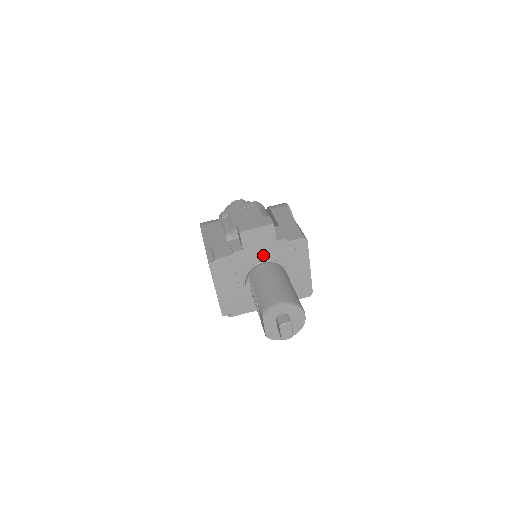
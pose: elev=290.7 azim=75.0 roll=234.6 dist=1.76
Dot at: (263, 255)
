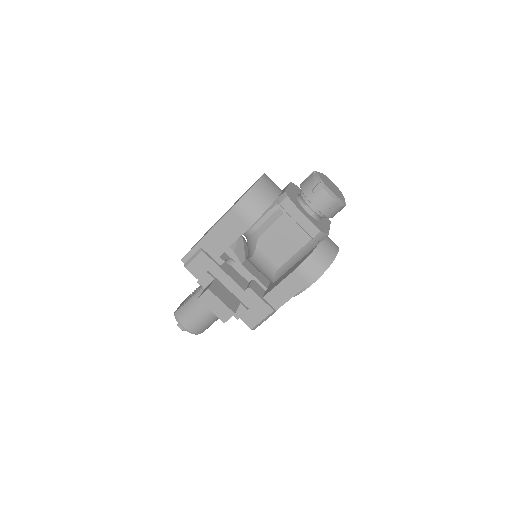
Dot at: occluded
